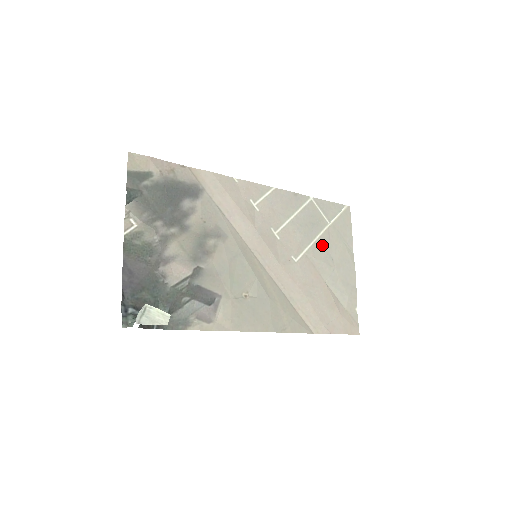
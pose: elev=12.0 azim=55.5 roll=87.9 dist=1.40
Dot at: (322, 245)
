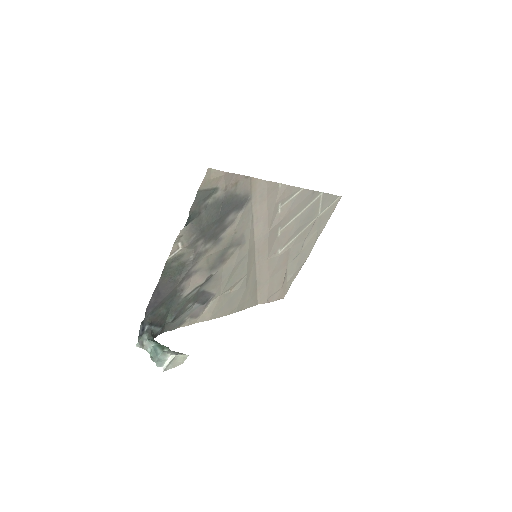
Dot at: (303, 235)
